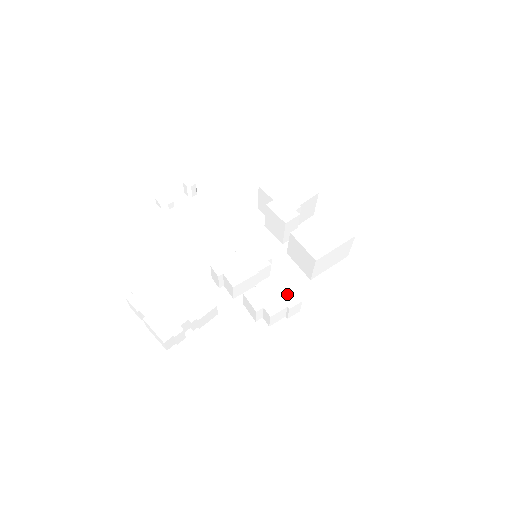
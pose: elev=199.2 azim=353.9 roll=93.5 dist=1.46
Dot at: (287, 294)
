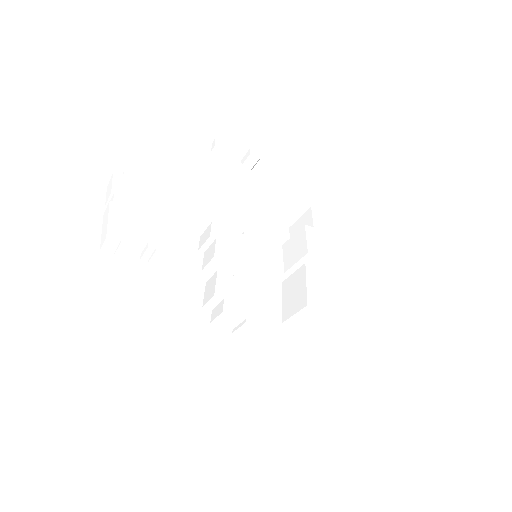
Dot at: (255, 309)
